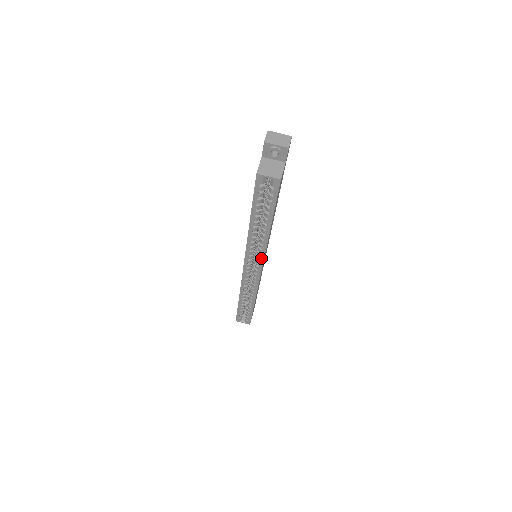
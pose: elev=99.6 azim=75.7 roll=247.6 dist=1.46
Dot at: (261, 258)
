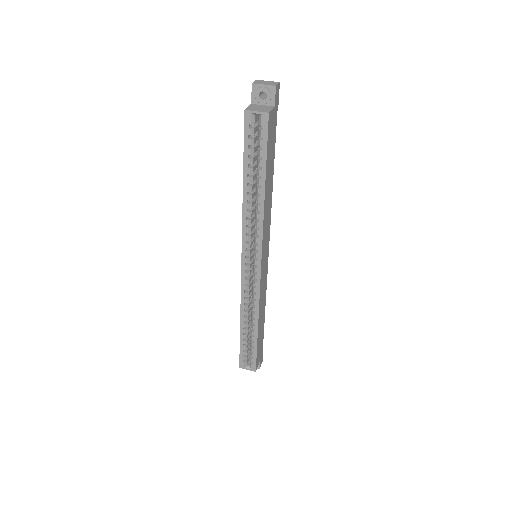
Dot at: (259, 244)
